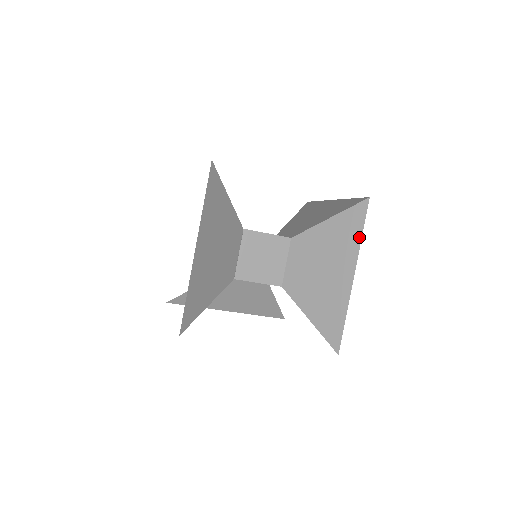
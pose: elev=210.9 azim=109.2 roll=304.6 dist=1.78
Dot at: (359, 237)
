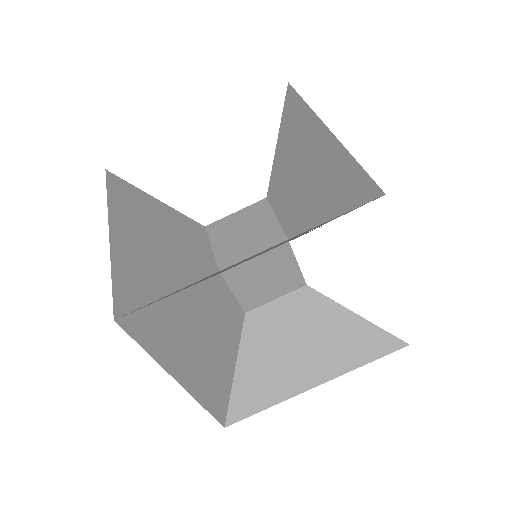
Dot at: (304, 106)
